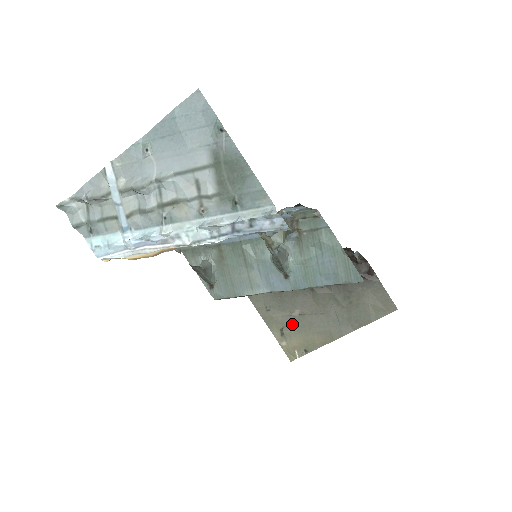
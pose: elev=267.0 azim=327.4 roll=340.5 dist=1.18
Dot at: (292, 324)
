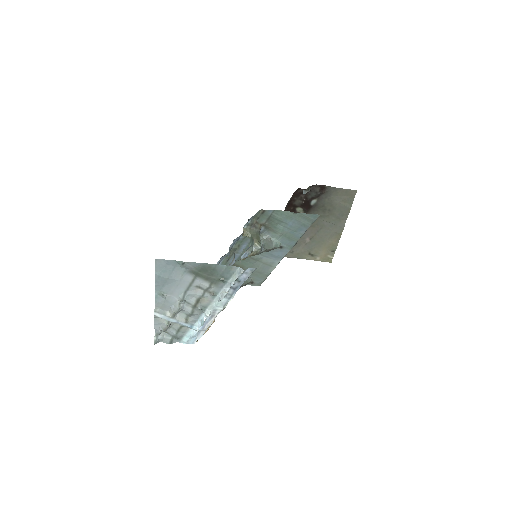
Dot at: (312, 247)
